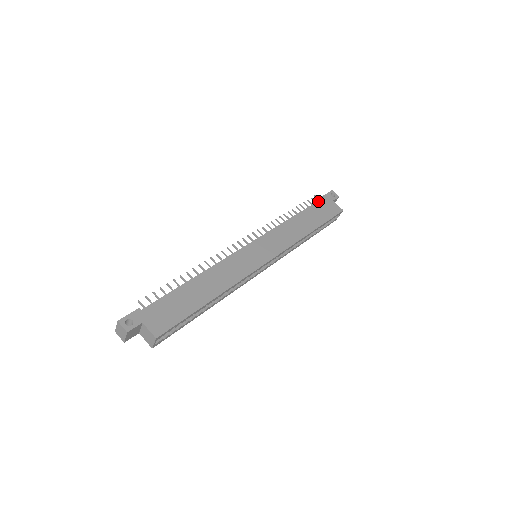
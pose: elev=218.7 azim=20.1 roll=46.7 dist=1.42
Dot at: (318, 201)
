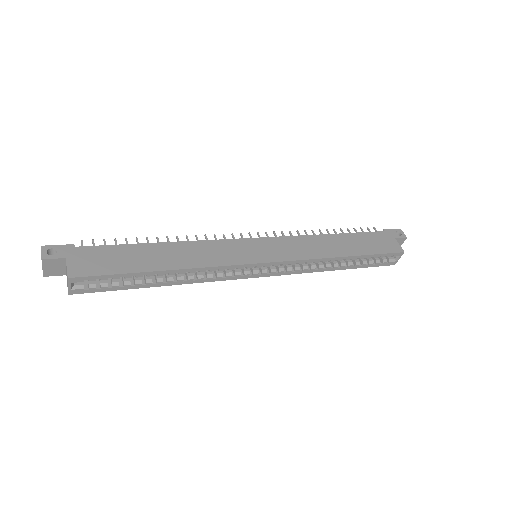
Dot at: (373, 232)
